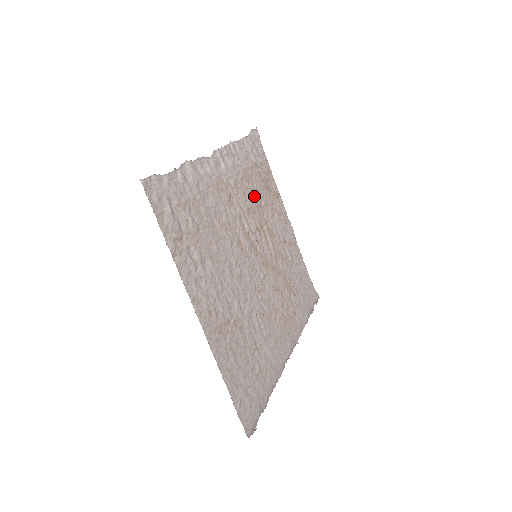
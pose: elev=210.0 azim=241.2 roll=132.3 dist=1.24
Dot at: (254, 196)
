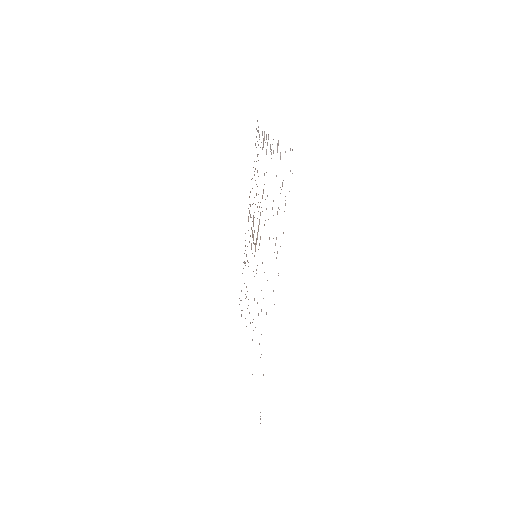
Dot at: occluded
